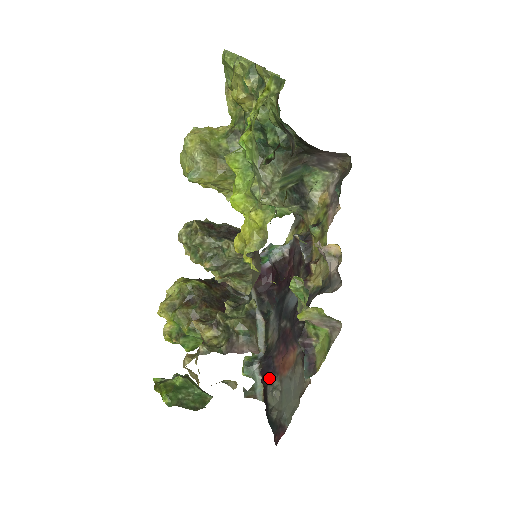
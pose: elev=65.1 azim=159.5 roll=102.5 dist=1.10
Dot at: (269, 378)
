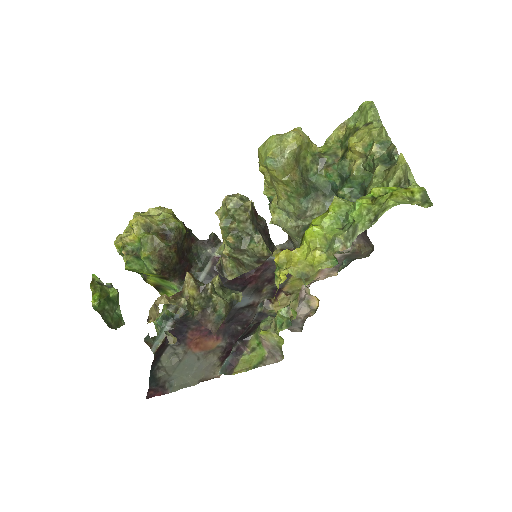
Dot at: occluded
